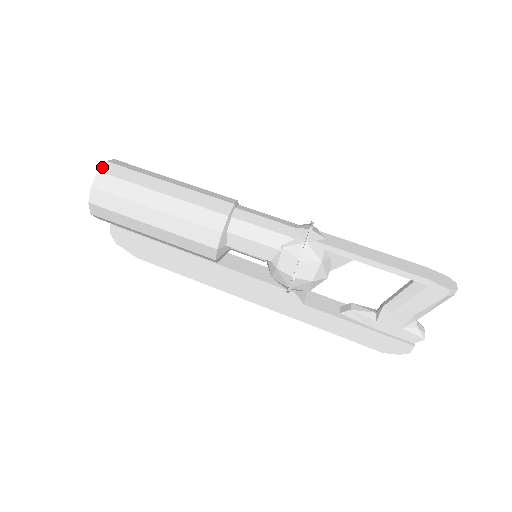
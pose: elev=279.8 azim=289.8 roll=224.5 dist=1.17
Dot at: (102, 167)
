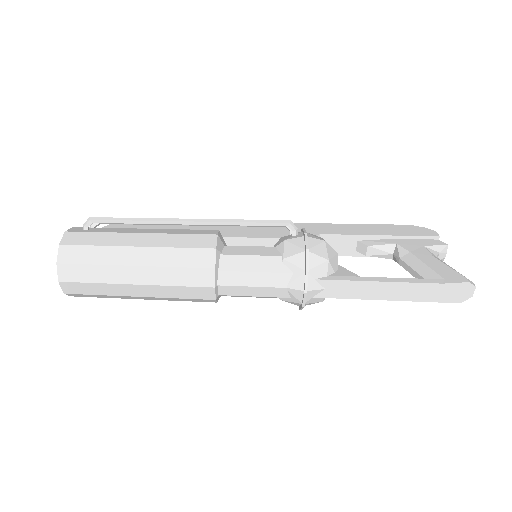
Dot at: (62, 289)
